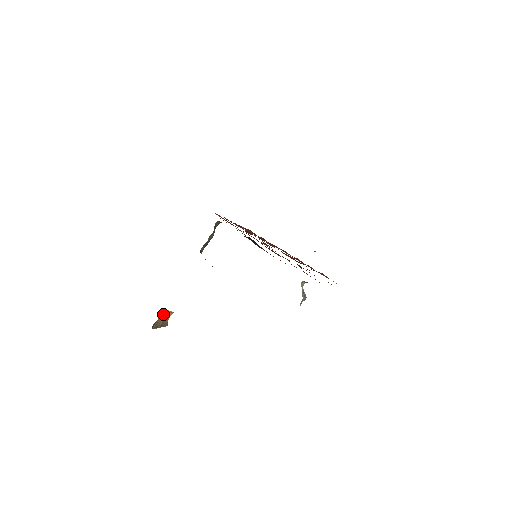
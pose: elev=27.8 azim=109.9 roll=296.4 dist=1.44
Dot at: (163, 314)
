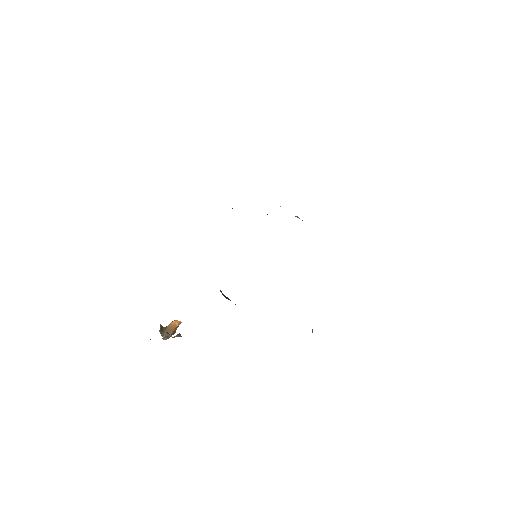
Dot at: (172, 324)
